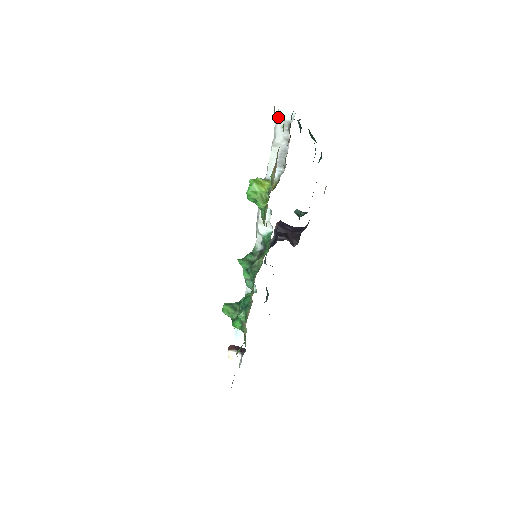
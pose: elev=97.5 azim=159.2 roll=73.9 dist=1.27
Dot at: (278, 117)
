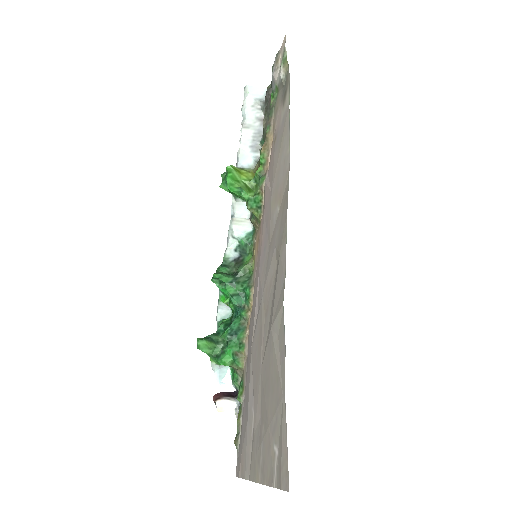
Dot at: (246, 95)
